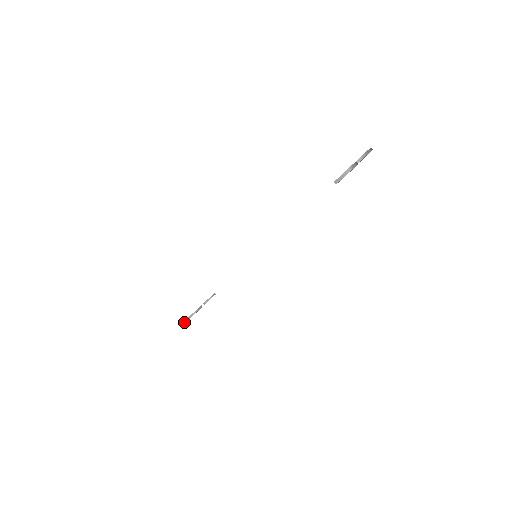
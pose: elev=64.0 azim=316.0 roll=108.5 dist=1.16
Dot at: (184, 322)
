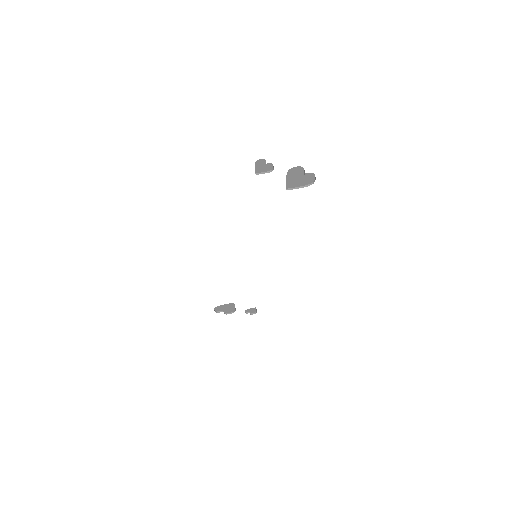
Dot at: occluded
